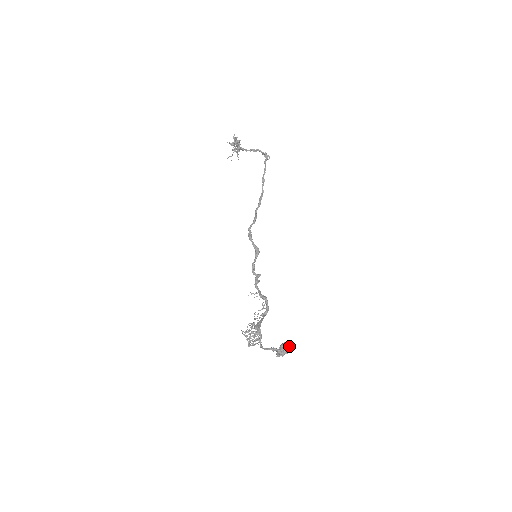
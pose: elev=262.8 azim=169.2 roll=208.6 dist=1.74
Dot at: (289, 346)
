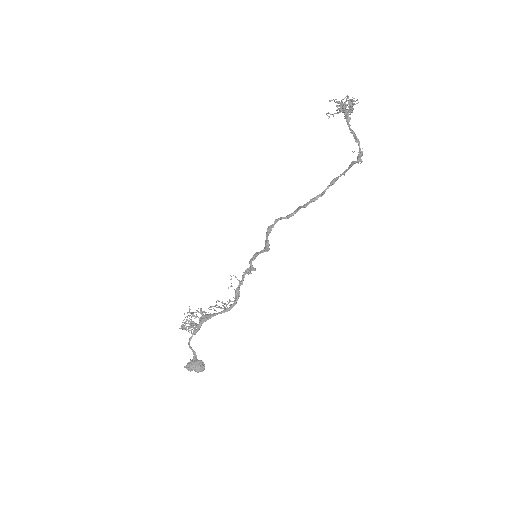
Dot at: (201, 369)
